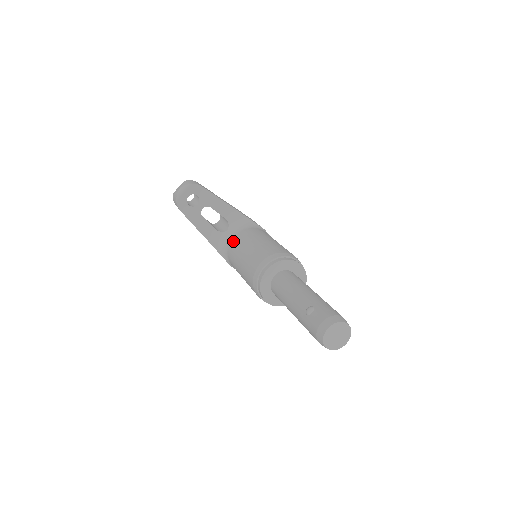
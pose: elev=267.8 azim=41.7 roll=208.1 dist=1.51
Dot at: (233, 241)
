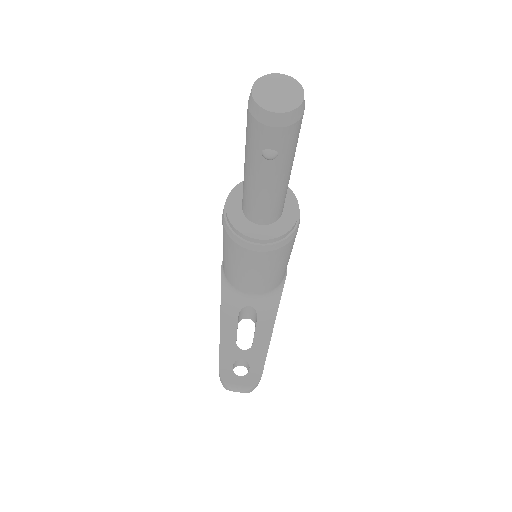
Dot at: occluded
